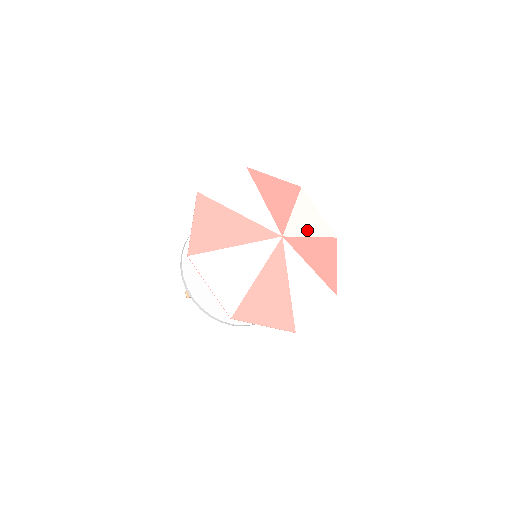
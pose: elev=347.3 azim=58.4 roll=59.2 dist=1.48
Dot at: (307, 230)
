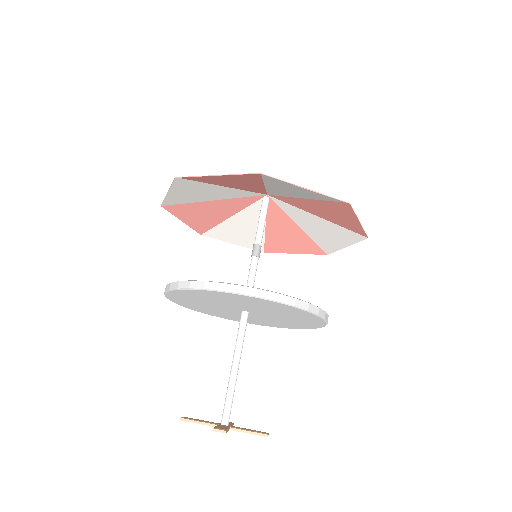
Dot at: (257, 225)
